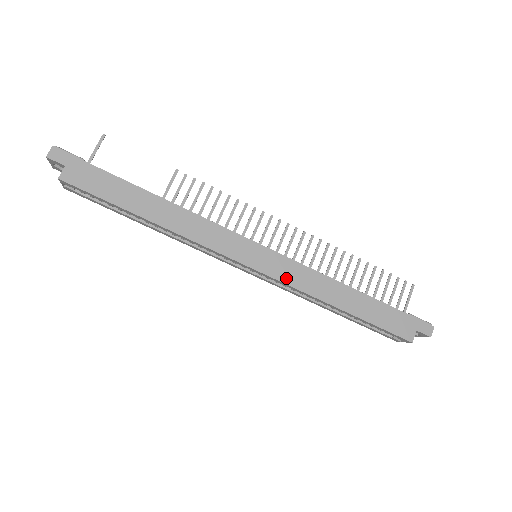
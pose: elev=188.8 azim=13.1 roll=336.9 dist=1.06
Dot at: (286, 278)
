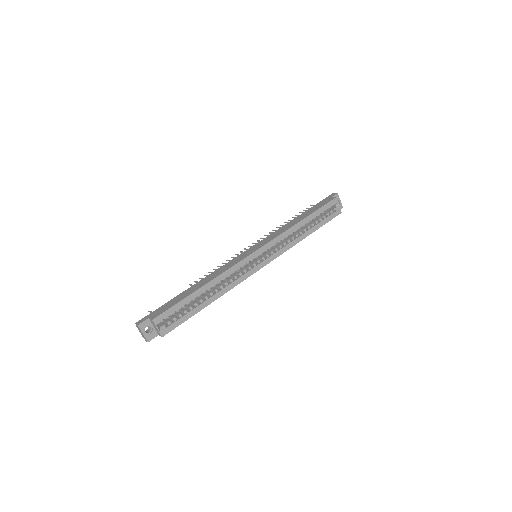
Dot at: (272, 239)
